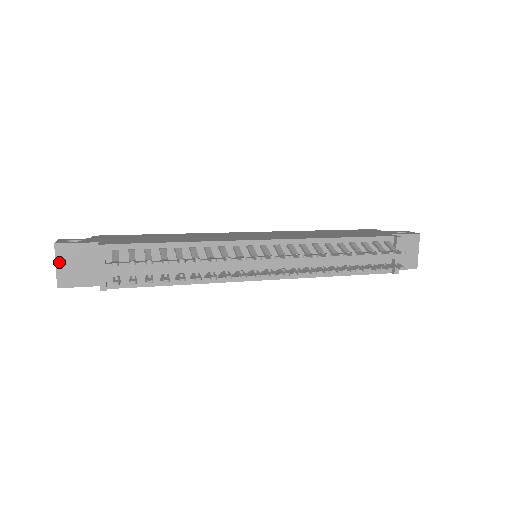
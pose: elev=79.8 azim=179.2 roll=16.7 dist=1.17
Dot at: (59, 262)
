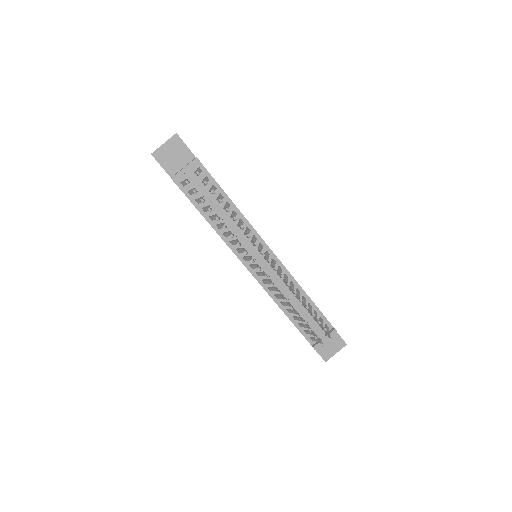
Dot at: (167, 144)
